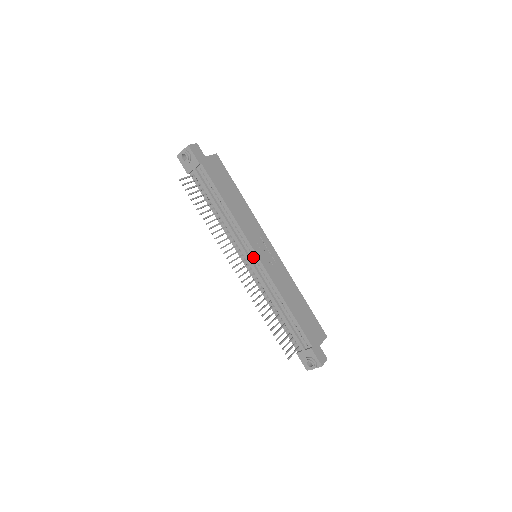
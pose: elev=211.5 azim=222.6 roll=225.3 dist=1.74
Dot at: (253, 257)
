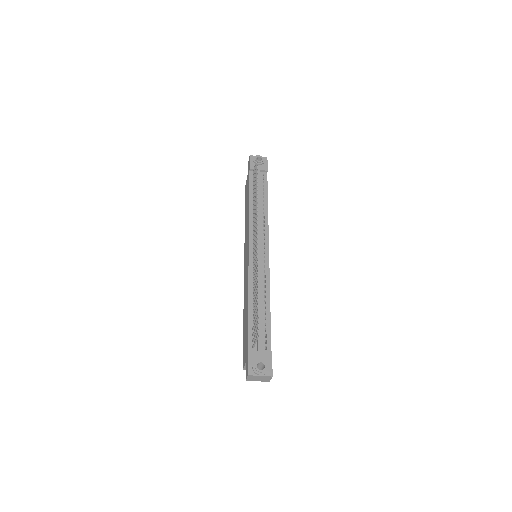
Dot at: (264, 249)
